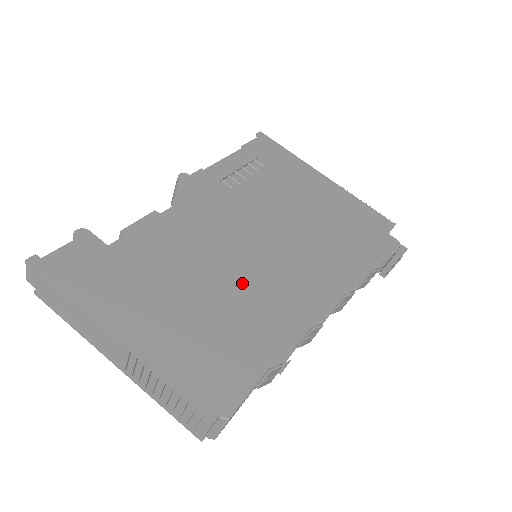
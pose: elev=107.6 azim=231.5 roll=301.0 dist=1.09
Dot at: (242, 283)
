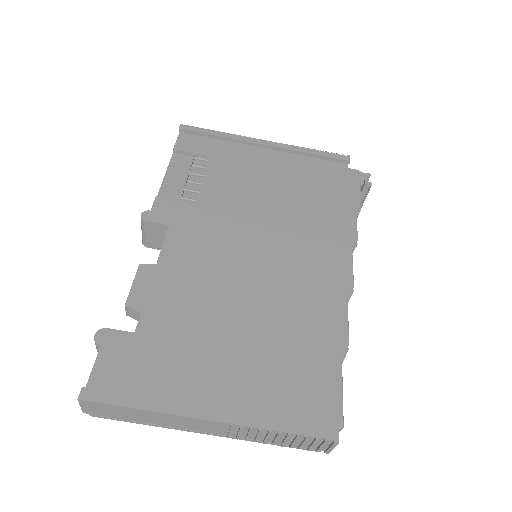
Dot at: (270, 294)
